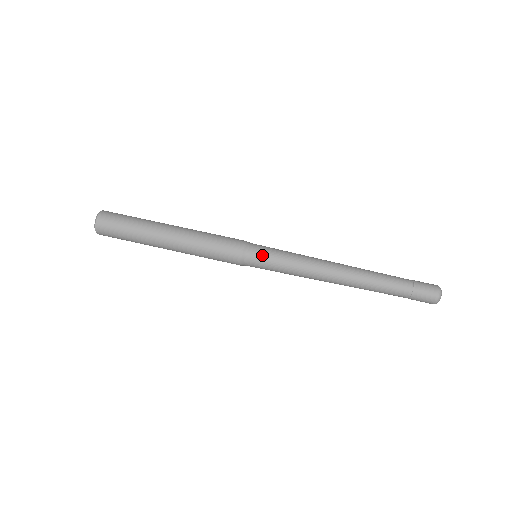
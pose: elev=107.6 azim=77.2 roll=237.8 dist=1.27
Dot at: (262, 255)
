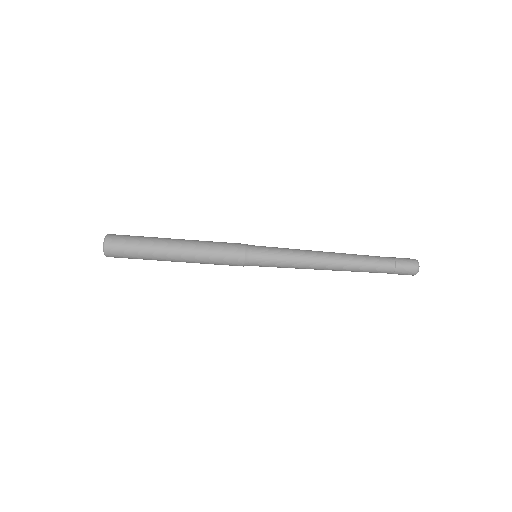
Dot at: (262, 257)
